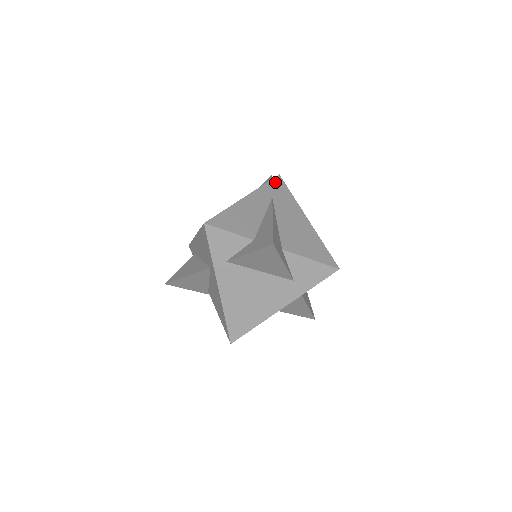
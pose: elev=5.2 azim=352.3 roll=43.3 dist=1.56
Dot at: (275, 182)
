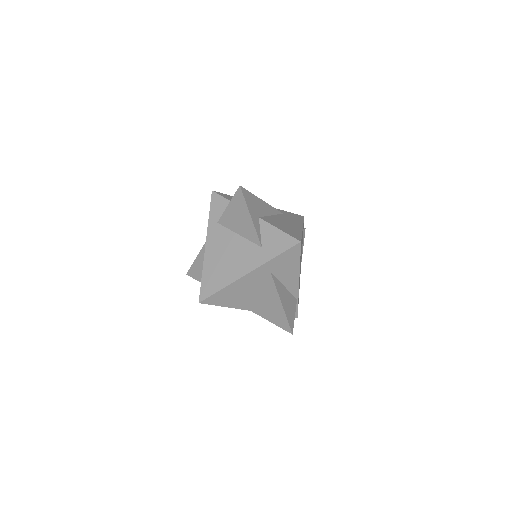
Dot at: (295, 215)
